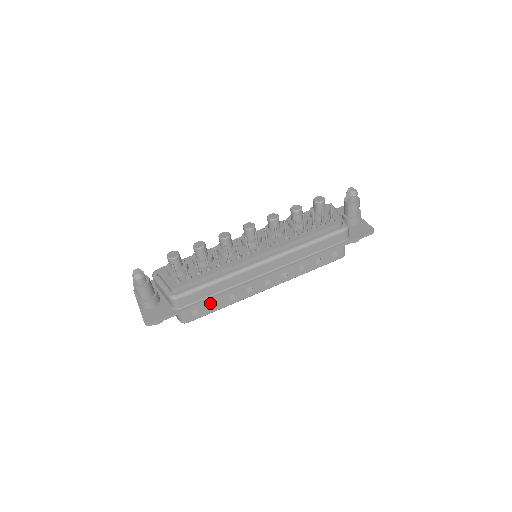
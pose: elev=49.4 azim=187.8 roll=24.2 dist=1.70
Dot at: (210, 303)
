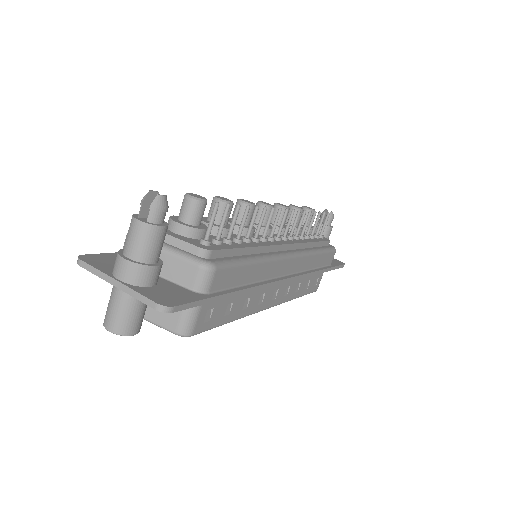
Dot at: (226, 304)
